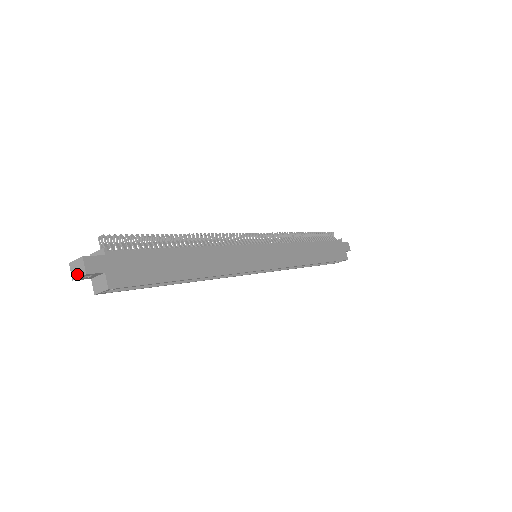
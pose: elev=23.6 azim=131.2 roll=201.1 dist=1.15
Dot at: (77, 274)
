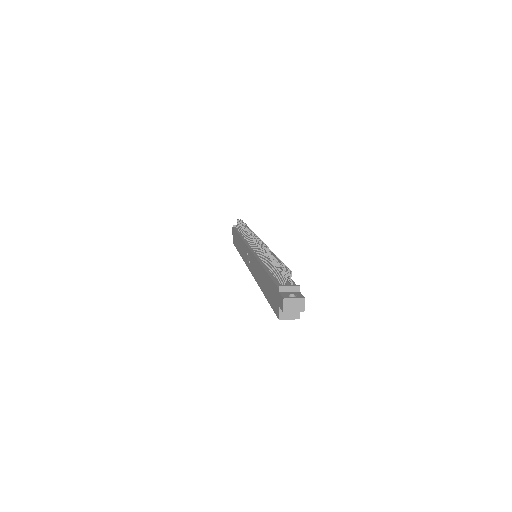
Dot at: (292, 309)
